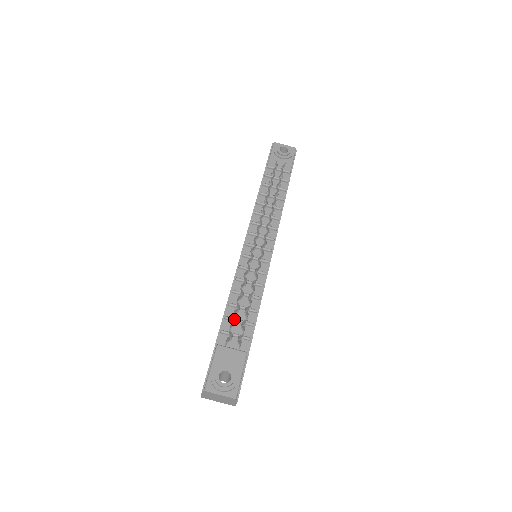
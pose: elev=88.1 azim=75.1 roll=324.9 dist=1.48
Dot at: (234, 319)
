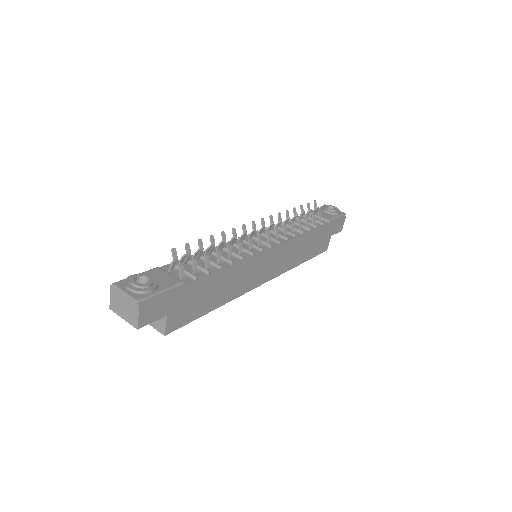
Dot at: (188, 247)
